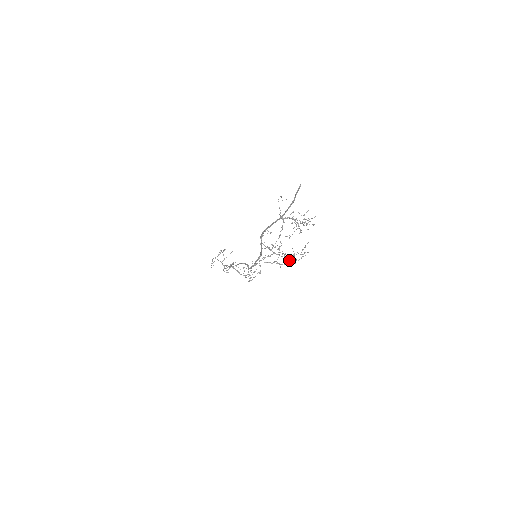
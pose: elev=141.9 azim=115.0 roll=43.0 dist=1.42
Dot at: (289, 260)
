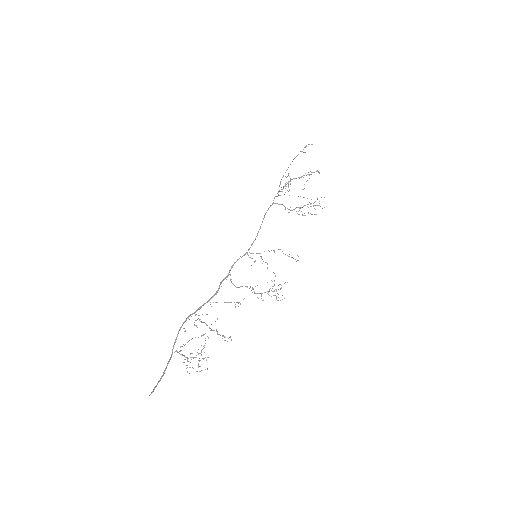
Dot at: occluded
